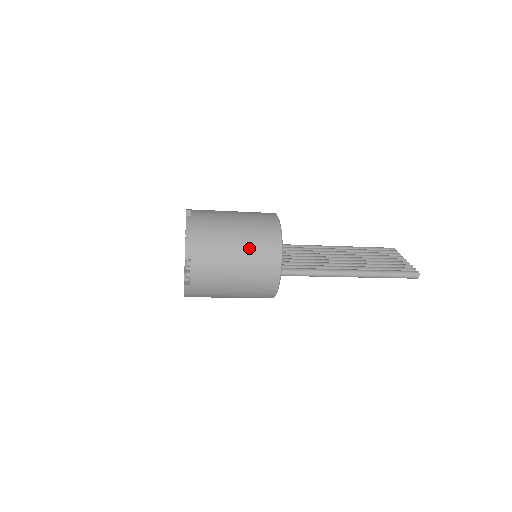
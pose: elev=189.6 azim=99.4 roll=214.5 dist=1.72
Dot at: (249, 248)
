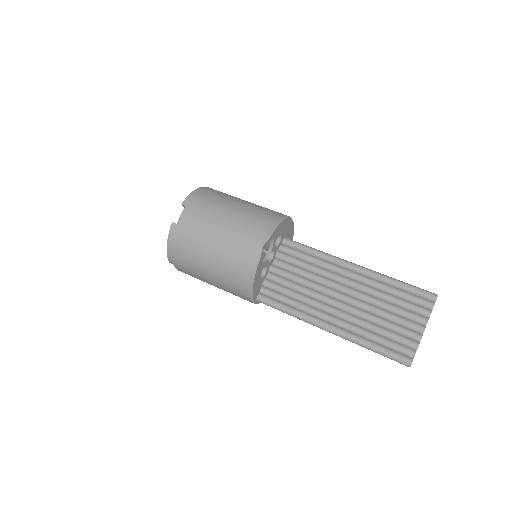
Dot at: (220, 278)
